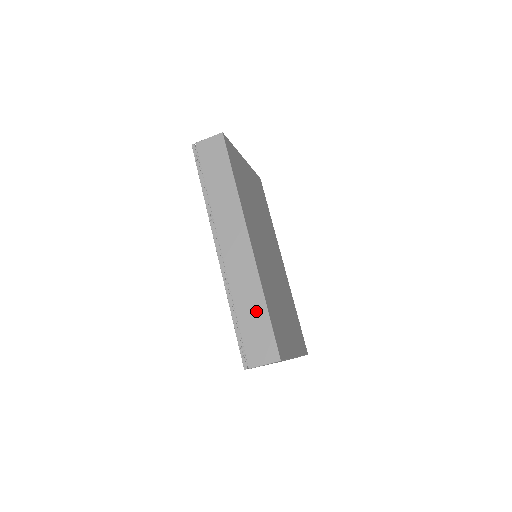
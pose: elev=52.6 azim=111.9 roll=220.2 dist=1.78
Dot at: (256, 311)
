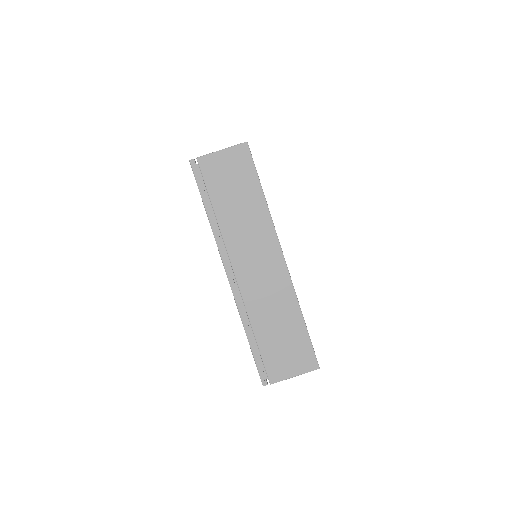
Dot at: occluded
